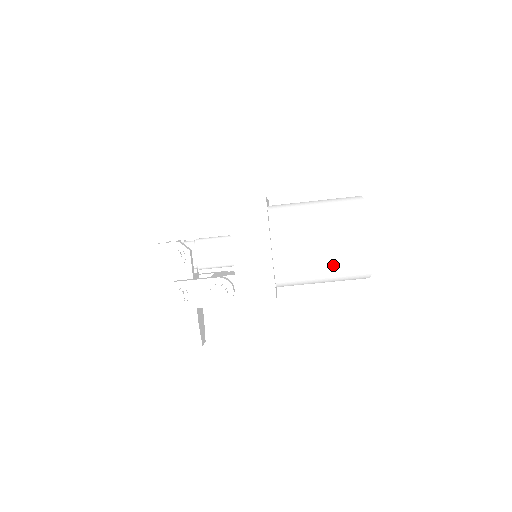
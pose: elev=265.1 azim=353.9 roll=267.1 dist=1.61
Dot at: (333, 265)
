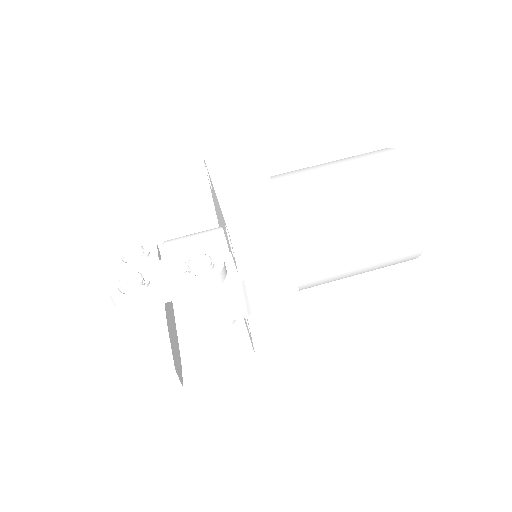
Dot at: (364, 191)
